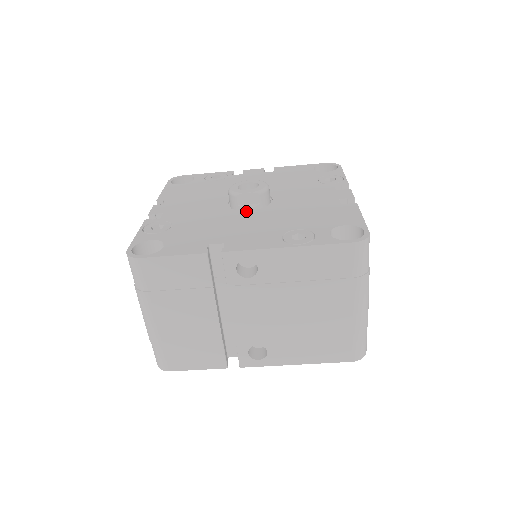
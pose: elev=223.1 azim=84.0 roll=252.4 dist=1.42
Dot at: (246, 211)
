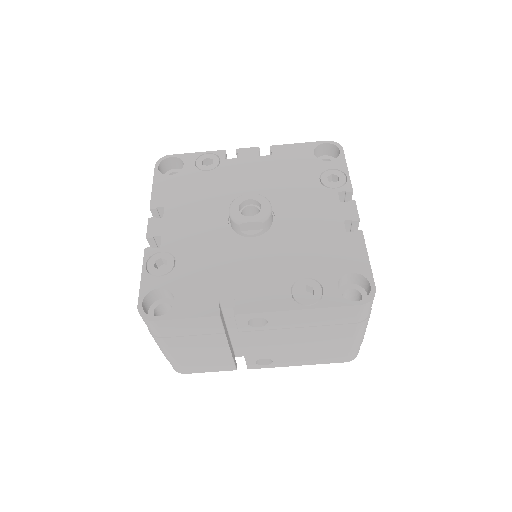
Dot at: (249, 238)
